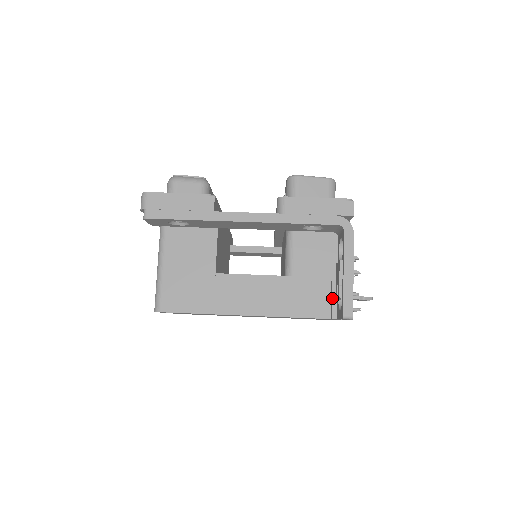
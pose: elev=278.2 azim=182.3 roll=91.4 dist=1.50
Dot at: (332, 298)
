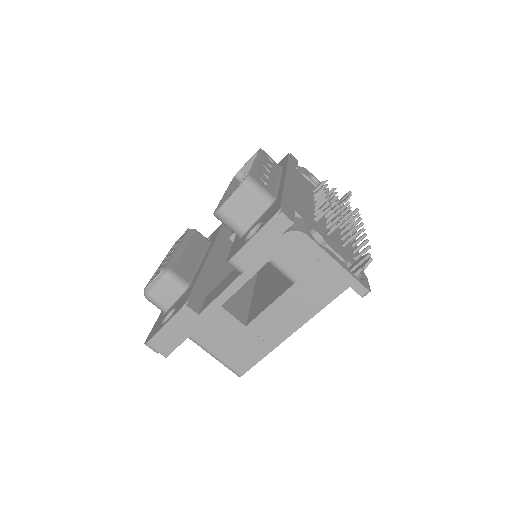
Dot at: occluded
